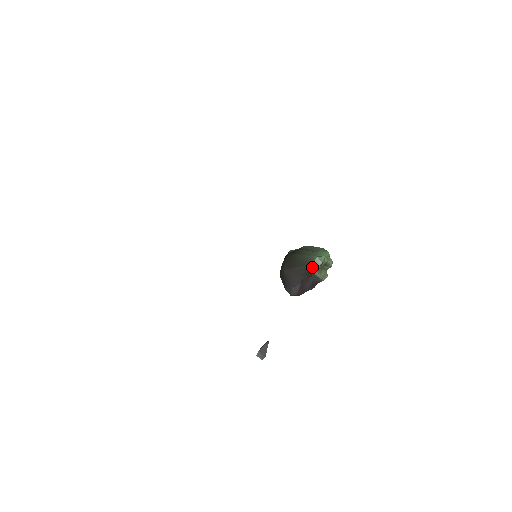
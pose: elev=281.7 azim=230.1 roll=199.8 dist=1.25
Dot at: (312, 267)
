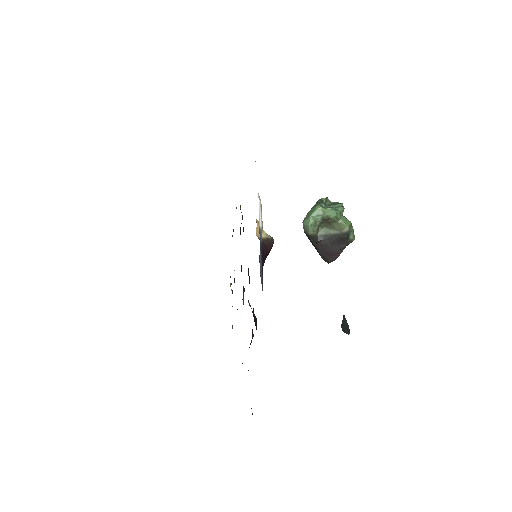
Dot at: (307, 235)
